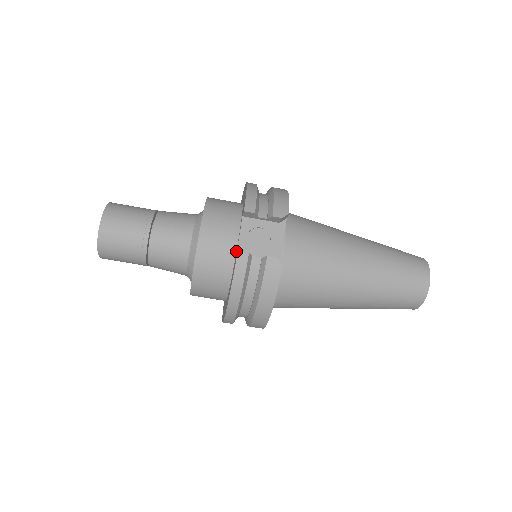
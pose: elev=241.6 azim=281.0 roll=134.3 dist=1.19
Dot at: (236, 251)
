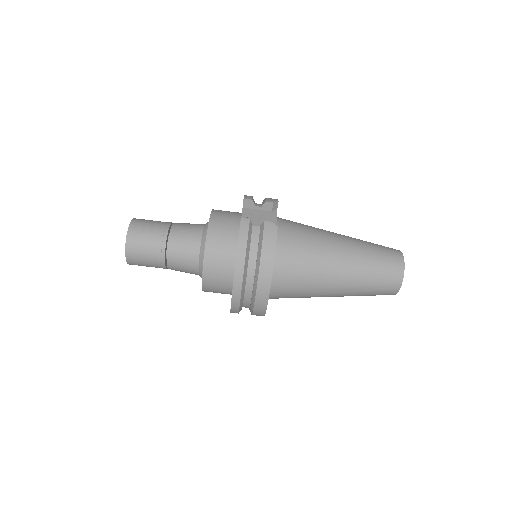
Dot at: occluded
